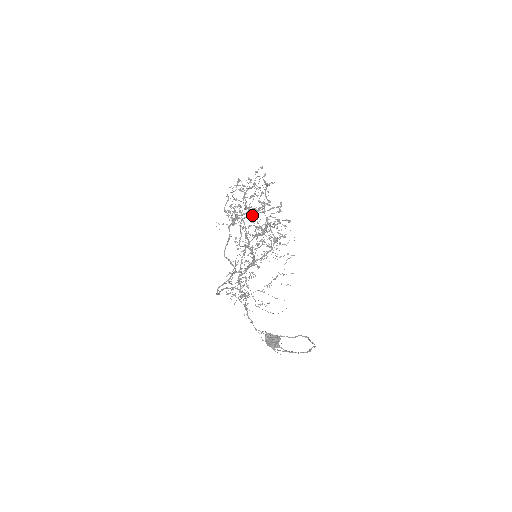
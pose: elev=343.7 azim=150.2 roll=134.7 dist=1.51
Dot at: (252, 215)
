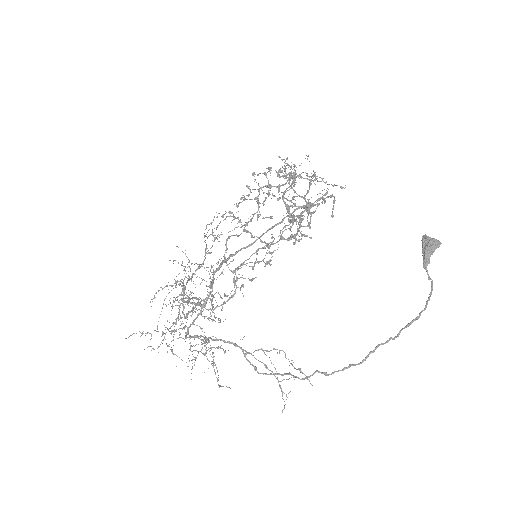
Dot at: (252, 218)
